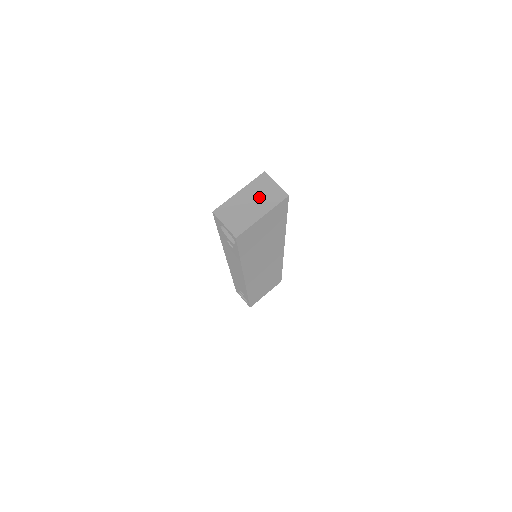
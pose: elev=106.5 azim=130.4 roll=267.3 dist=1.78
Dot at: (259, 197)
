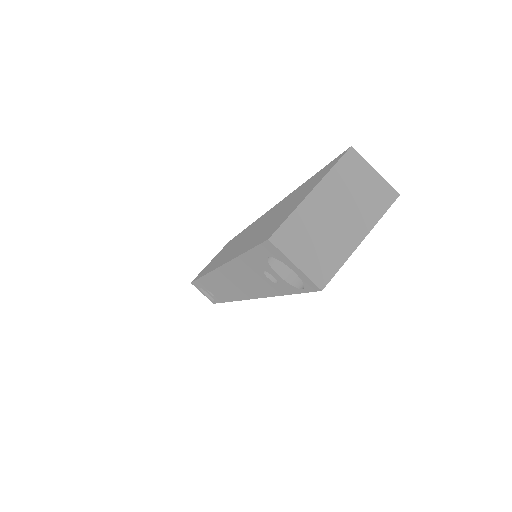
Dot at: (350, 201)
